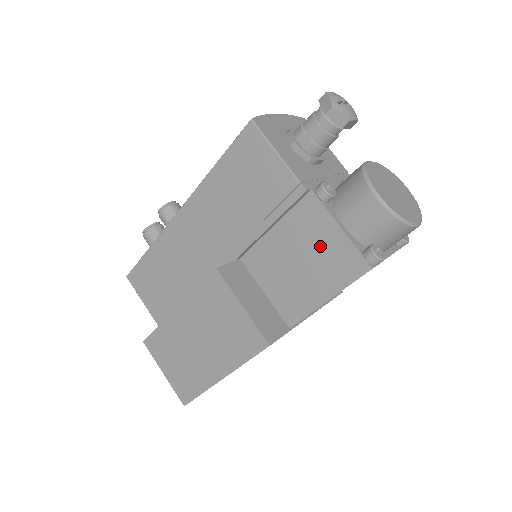
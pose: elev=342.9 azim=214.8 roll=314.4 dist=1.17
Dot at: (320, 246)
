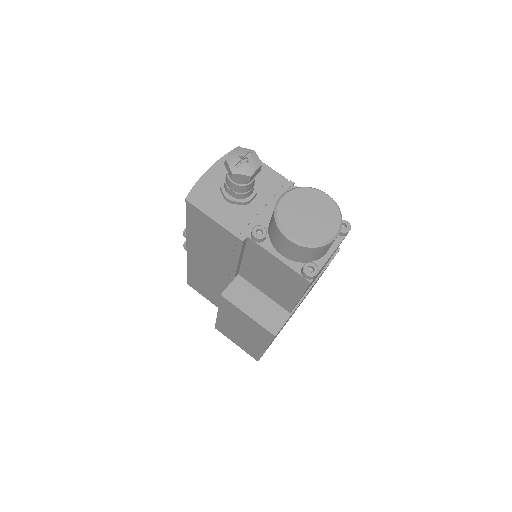
Dot at: (274, 269)
